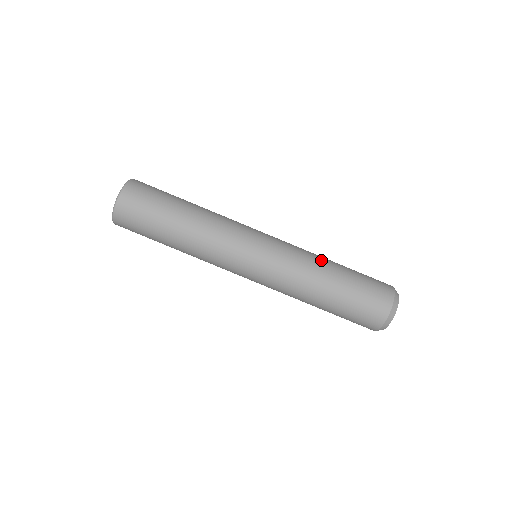
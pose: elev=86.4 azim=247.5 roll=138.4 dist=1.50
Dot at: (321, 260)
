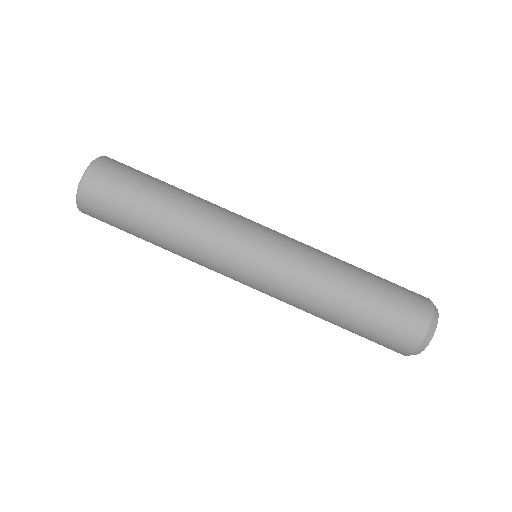
Dot at: occluded
